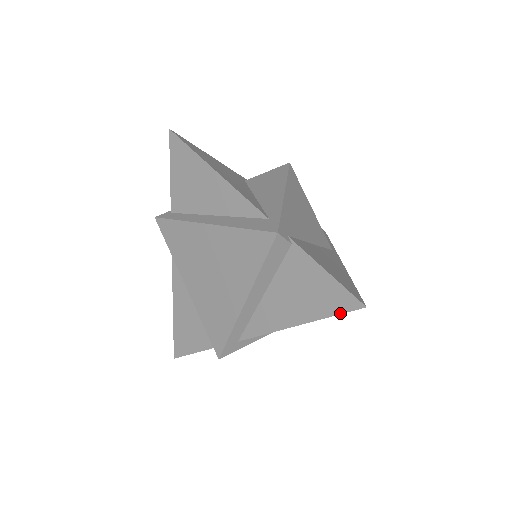
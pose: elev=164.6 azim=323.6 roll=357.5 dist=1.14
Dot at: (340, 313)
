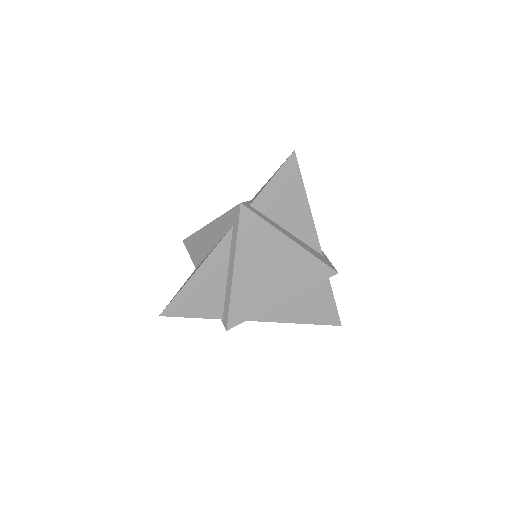
Dot at: (327, 324)
